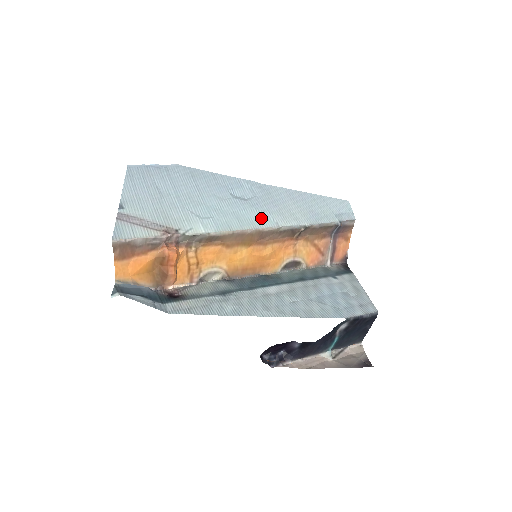
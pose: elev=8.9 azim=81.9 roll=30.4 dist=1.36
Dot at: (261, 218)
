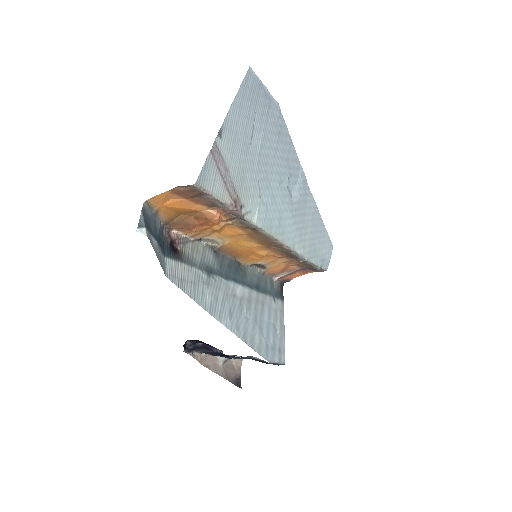
Dot at: (290, 231)
